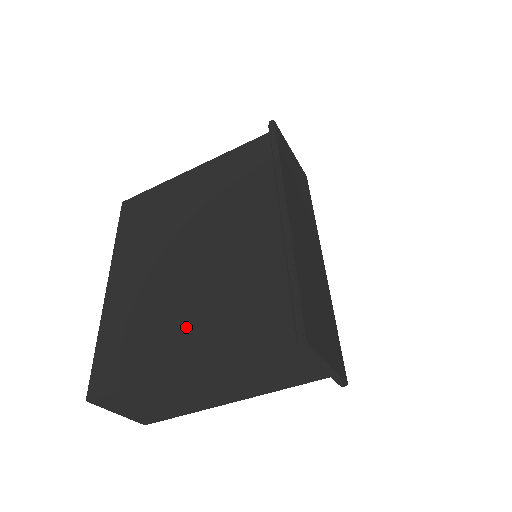
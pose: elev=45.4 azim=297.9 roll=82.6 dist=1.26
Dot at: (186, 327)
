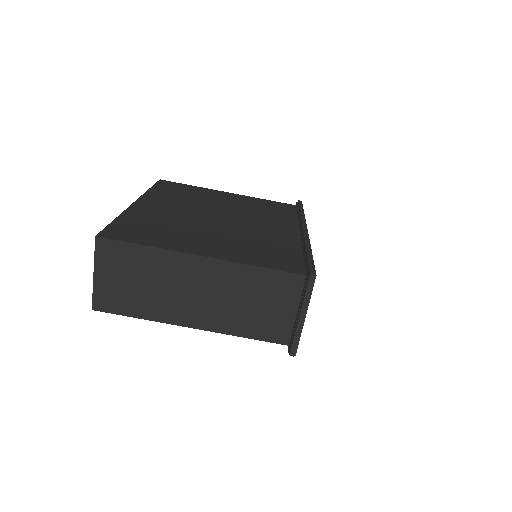
Dot at: (210, 241)
